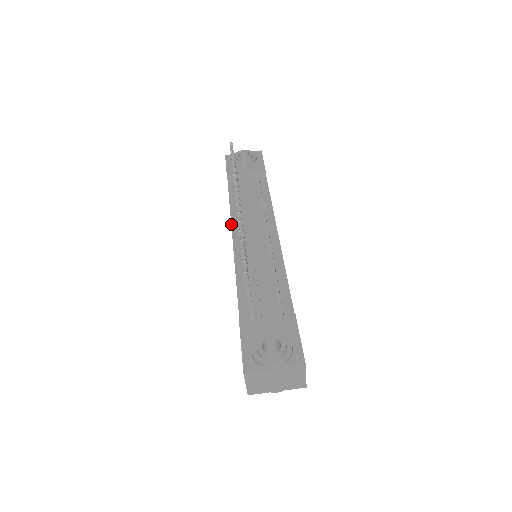
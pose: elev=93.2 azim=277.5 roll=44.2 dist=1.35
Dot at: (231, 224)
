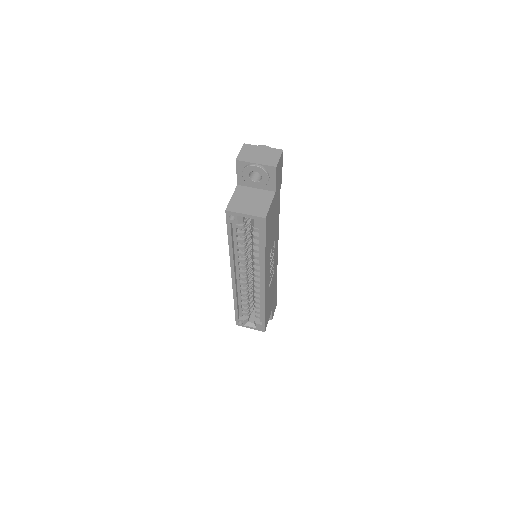
Dot at: occluded
